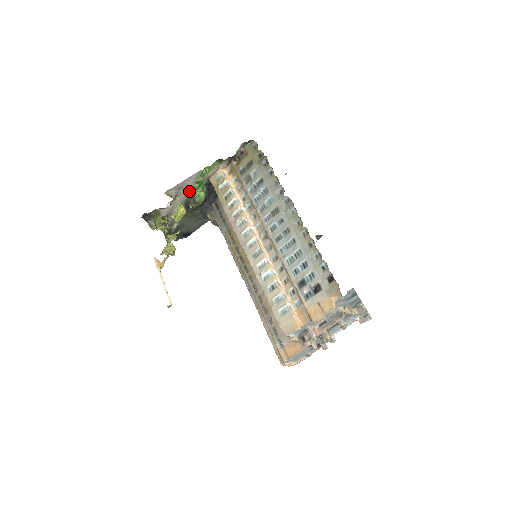
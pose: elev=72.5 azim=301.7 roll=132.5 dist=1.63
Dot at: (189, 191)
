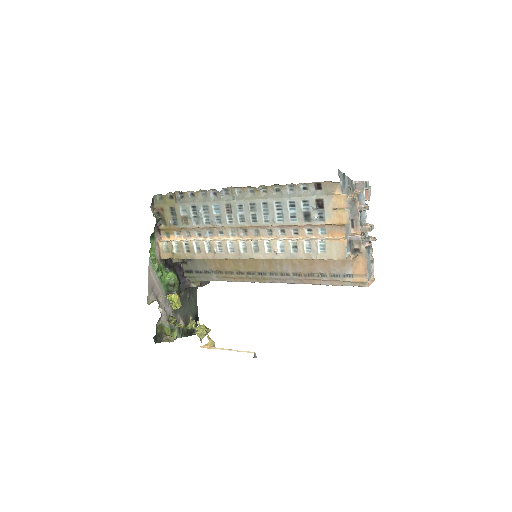
Dot at: (160, 284)
